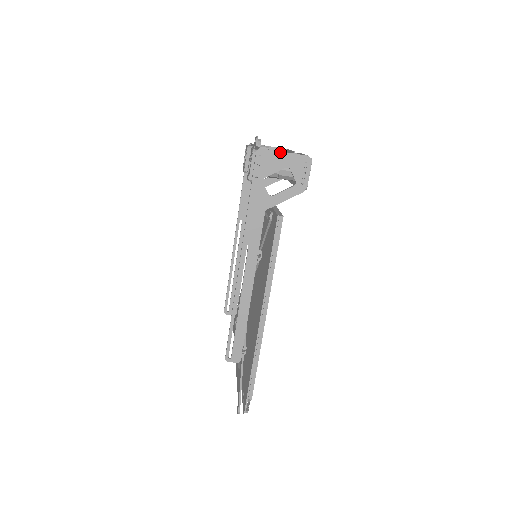
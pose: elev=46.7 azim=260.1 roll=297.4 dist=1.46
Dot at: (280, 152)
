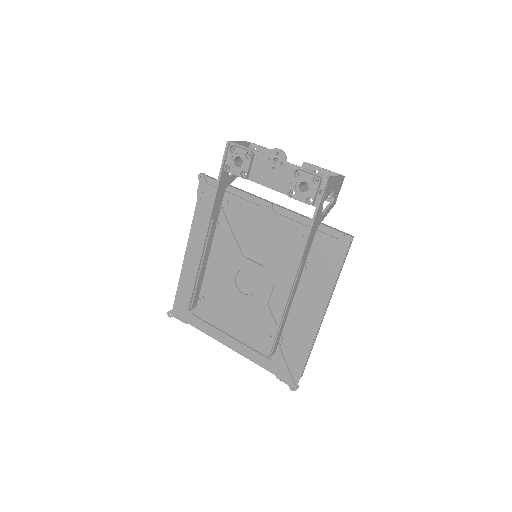
Dot at: (336, 177)
